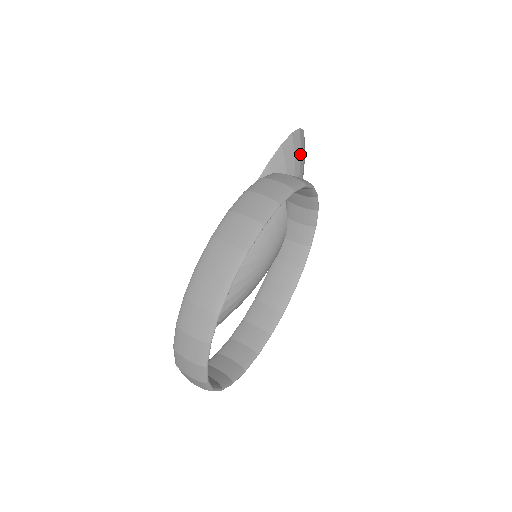
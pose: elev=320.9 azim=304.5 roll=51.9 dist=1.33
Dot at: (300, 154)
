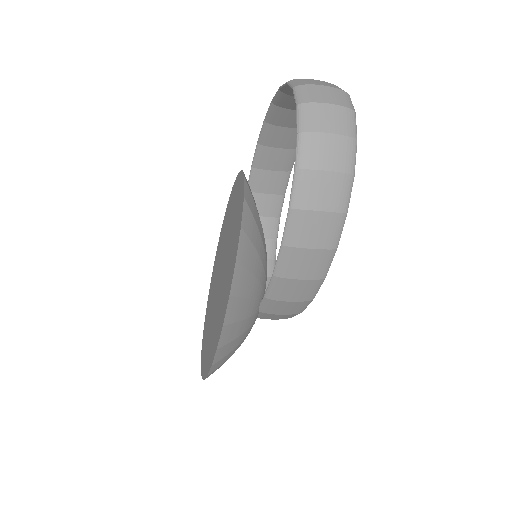
Dot at: occluded
